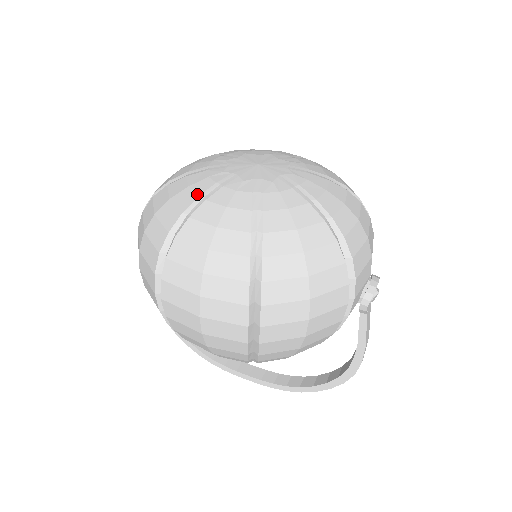
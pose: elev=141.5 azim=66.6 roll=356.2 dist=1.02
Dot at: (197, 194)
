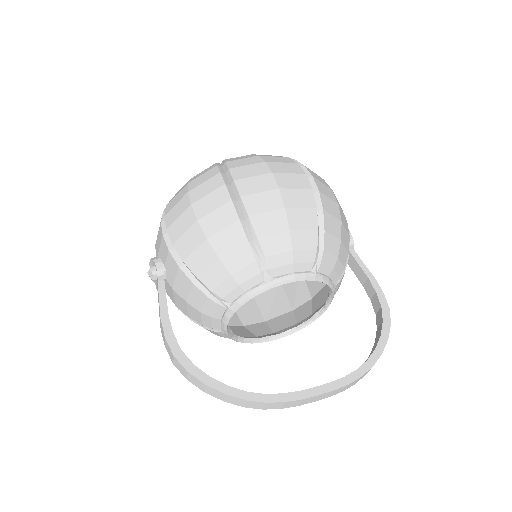
Dot at: occluded
